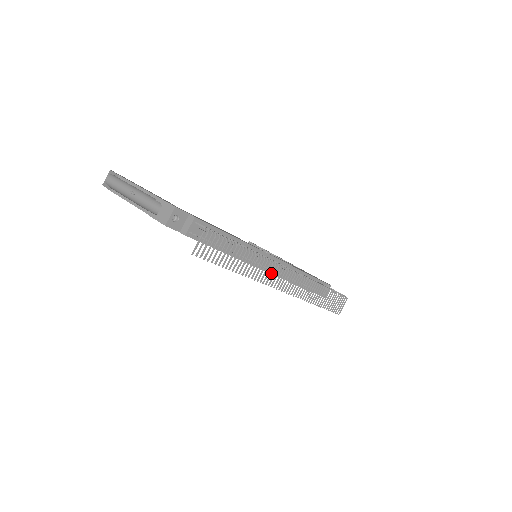
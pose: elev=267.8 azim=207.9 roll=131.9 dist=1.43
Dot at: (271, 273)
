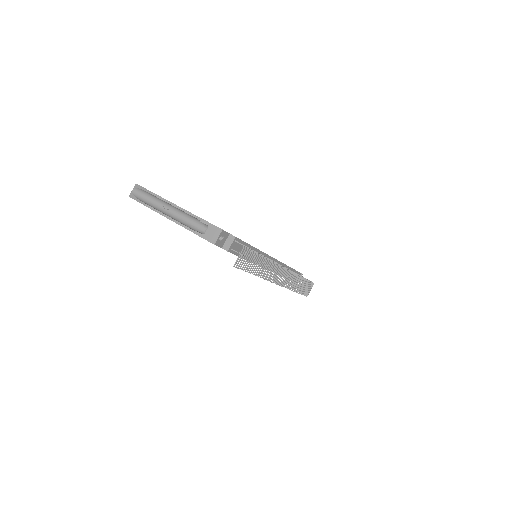
Dot at: (275, 272)
